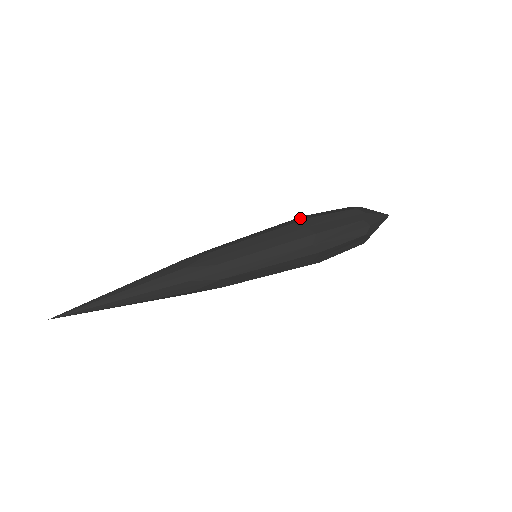
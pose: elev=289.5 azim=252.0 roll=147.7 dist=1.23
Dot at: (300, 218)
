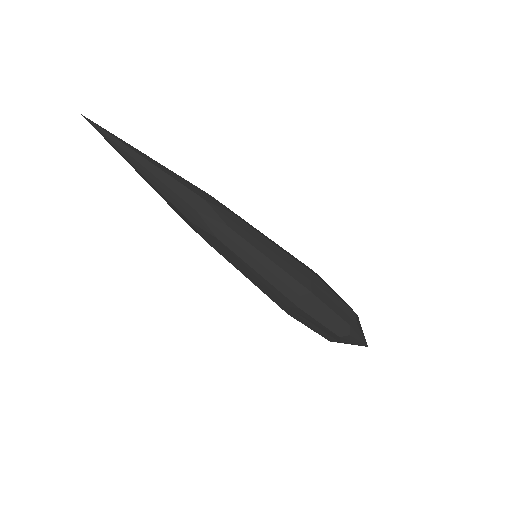
Dot at: (298, 298)
